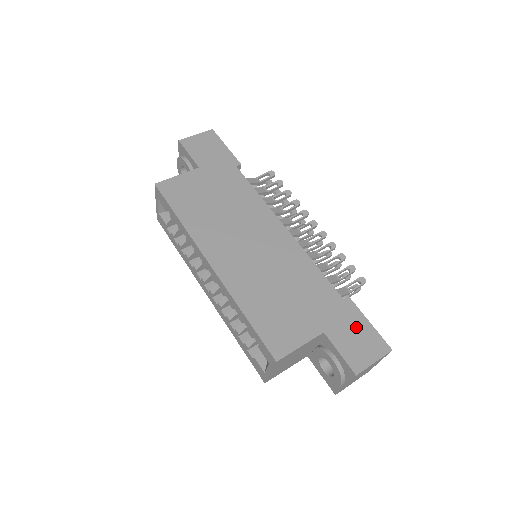
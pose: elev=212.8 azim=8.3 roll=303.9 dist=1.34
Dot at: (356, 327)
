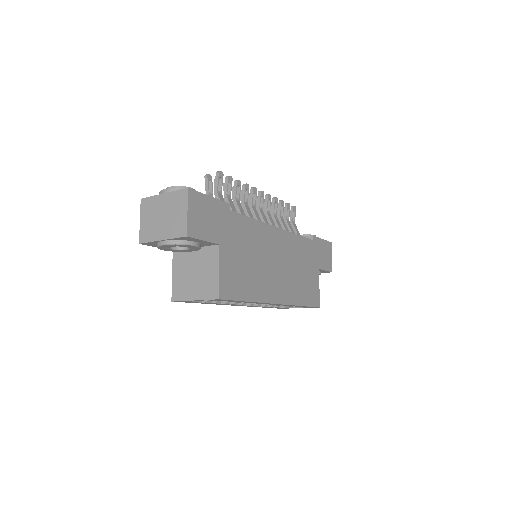
Dot at: (322, 249)
